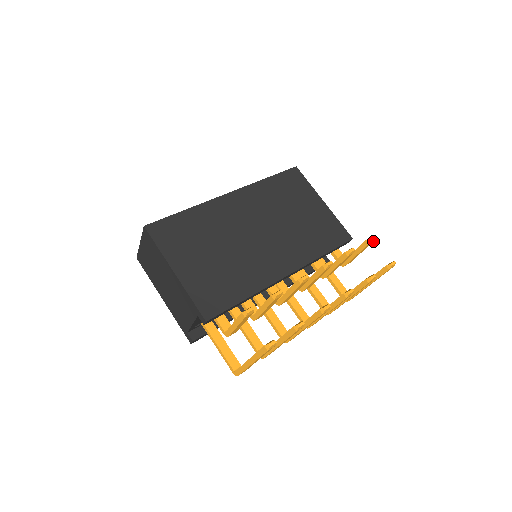
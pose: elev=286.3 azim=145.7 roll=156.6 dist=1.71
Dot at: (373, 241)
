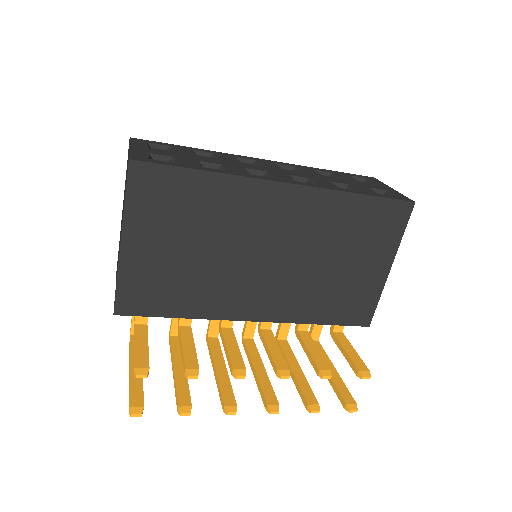
Dot at: occluded
